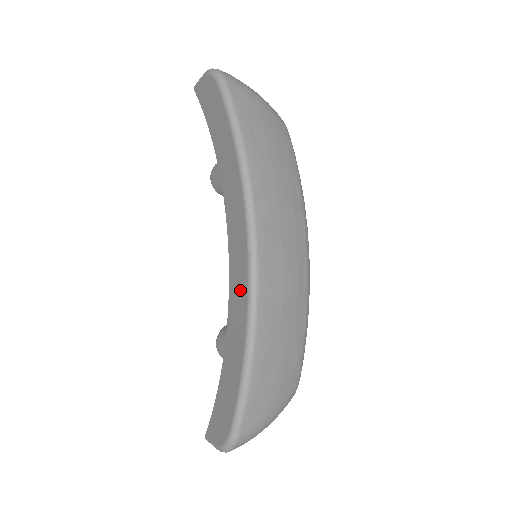
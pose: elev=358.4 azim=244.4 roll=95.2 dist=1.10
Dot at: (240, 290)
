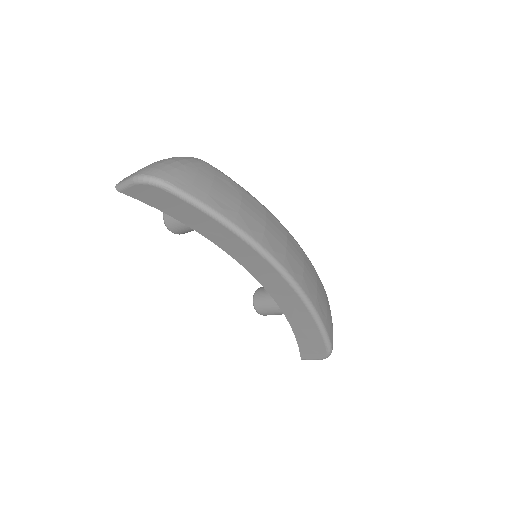
Dot at: (283, 290)
